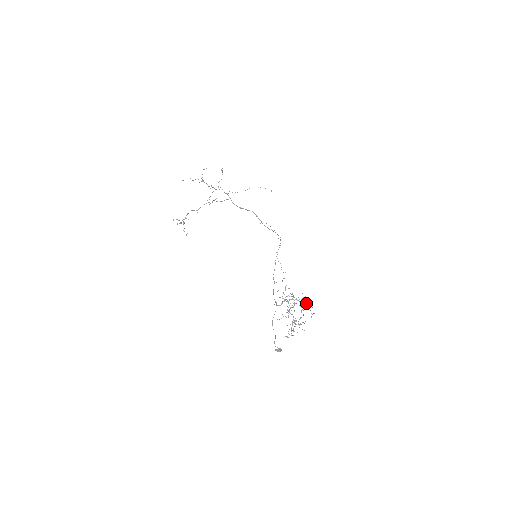
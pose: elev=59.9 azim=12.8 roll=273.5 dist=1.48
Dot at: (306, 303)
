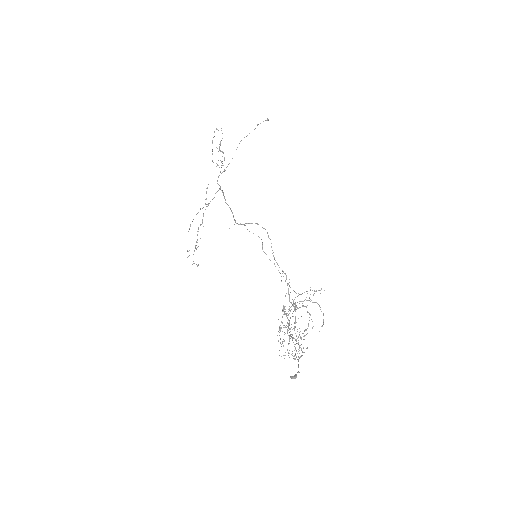
Dot at: occluded
